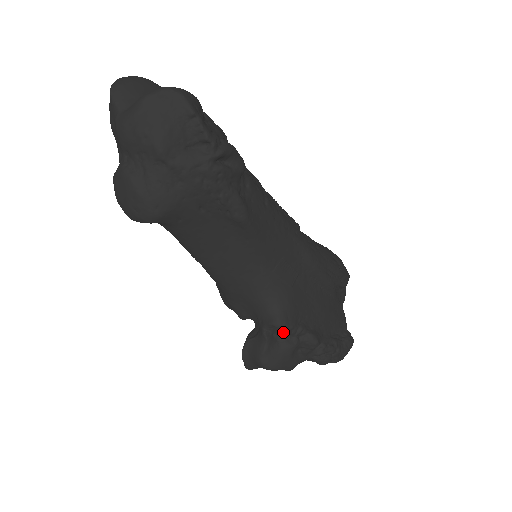
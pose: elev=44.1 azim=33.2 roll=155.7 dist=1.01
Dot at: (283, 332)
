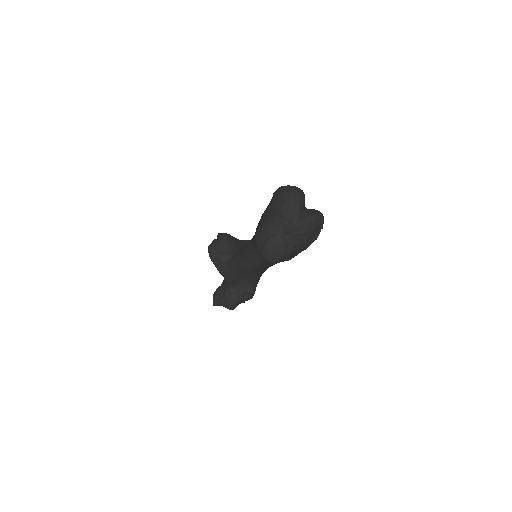
Dot at: (245, 293)
